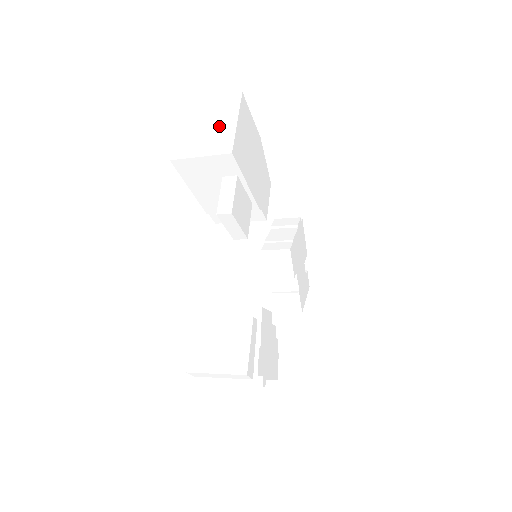
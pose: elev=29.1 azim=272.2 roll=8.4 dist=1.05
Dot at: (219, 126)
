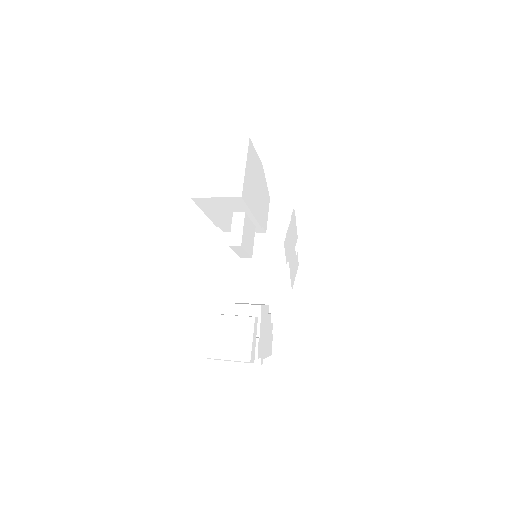
Dot at: (230, 169)
